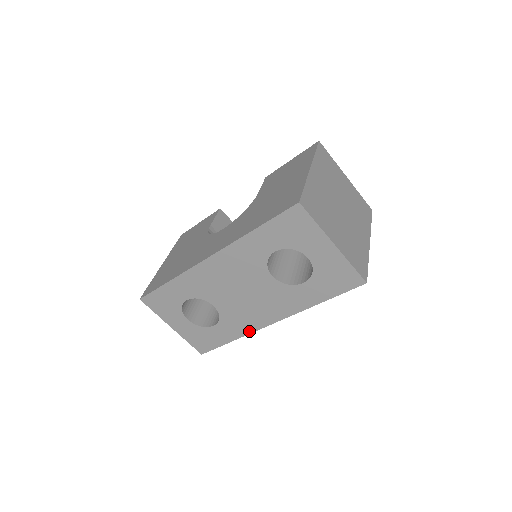
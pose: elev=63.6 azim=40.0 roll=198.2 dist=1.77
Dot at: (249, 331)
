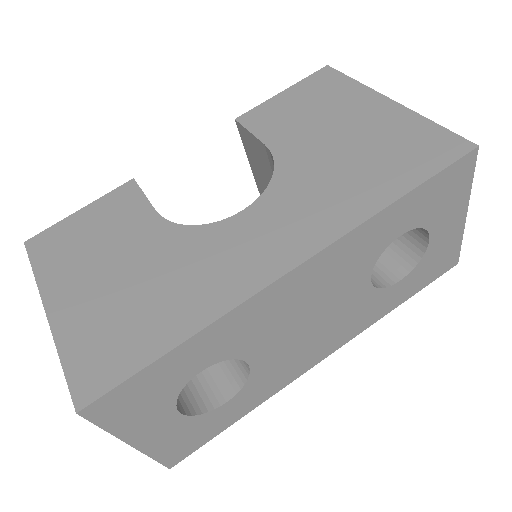
Dot at: (281, 387)
